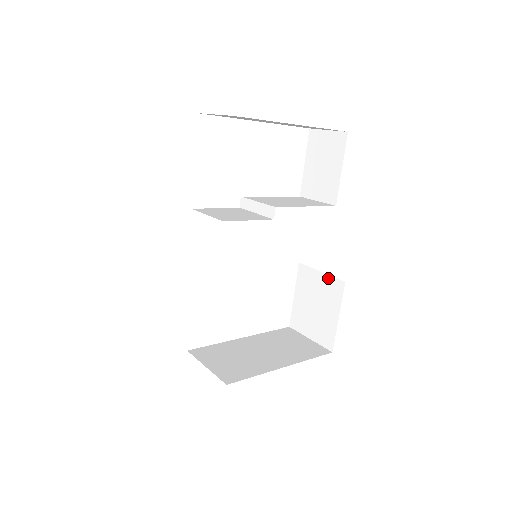
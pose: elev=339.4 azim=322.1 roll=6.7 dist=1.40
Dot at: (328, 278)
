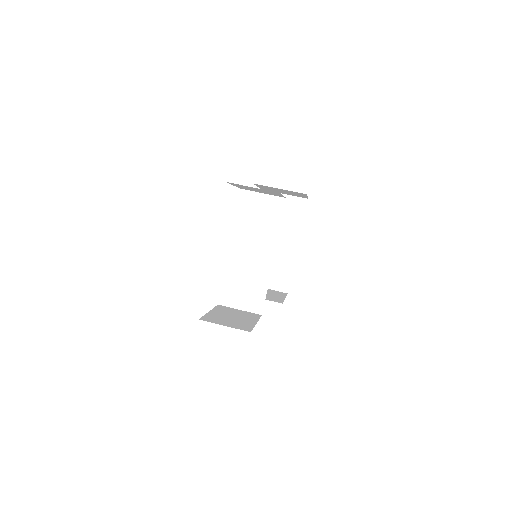
Dot at: occluded
